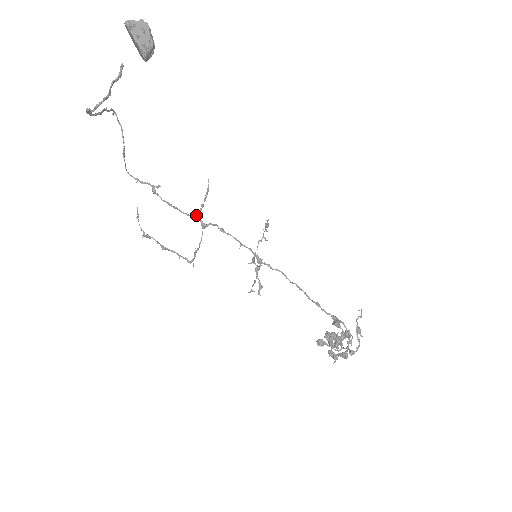
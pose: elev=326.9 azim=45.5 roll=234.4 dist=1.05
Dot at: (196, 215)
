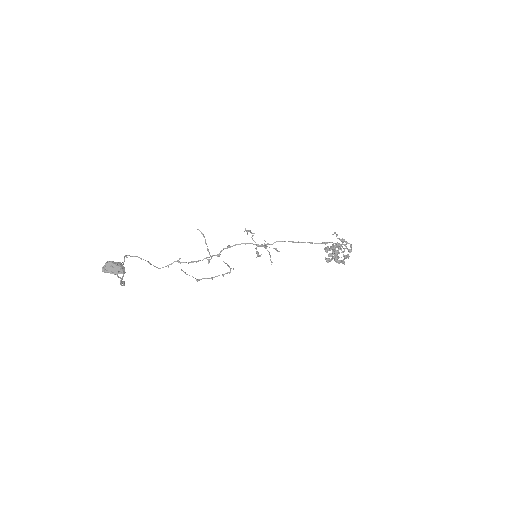
Dot at: (210, 259)
